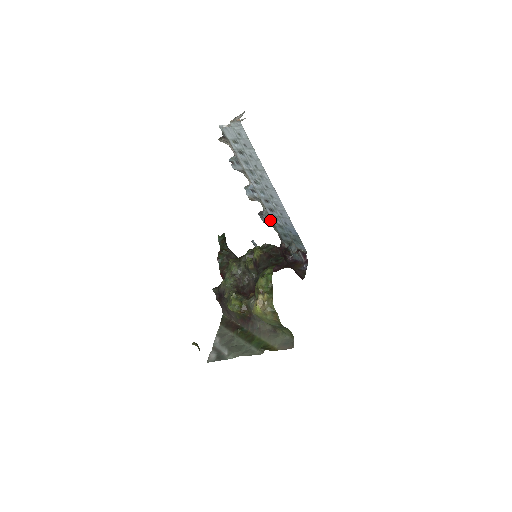
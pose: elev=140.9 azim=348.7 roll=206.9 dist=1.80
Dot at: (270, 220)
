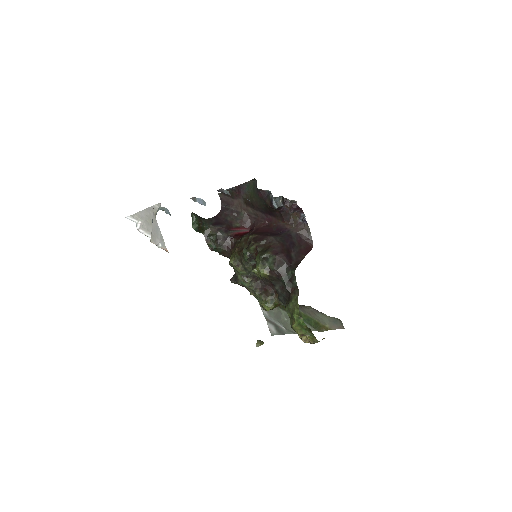
Dot at: occluded
